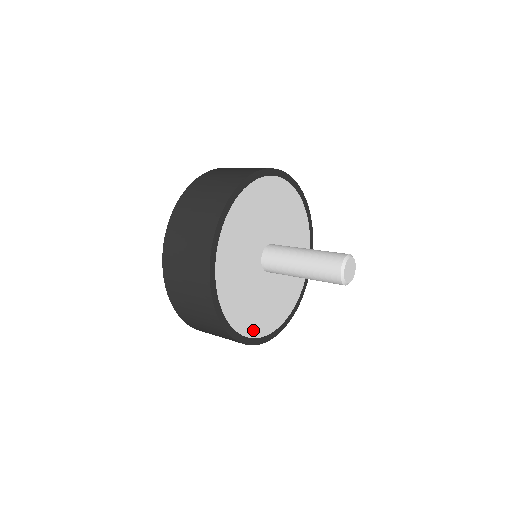
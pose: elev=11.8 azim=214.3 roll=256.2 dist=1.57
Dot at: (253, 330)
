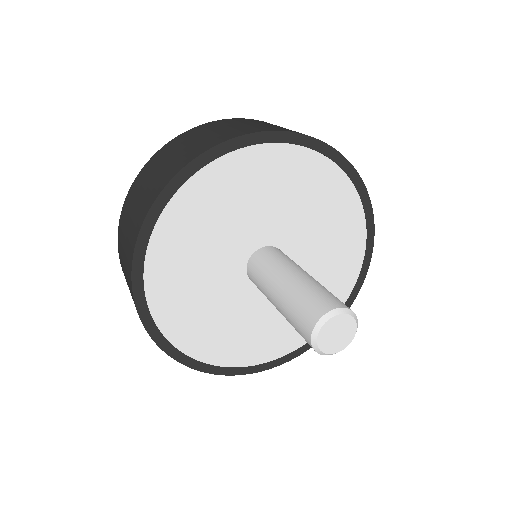
Dot at: (230, 357)
